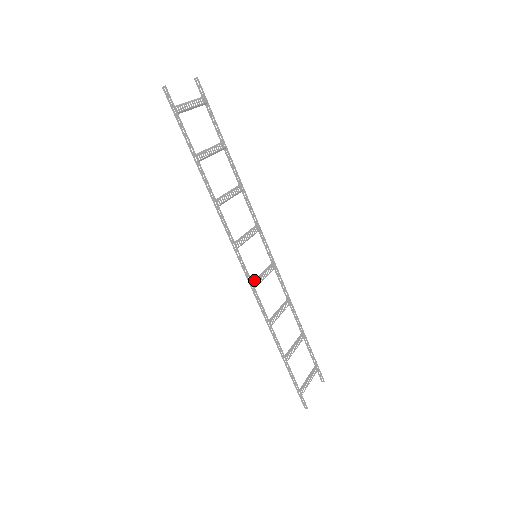
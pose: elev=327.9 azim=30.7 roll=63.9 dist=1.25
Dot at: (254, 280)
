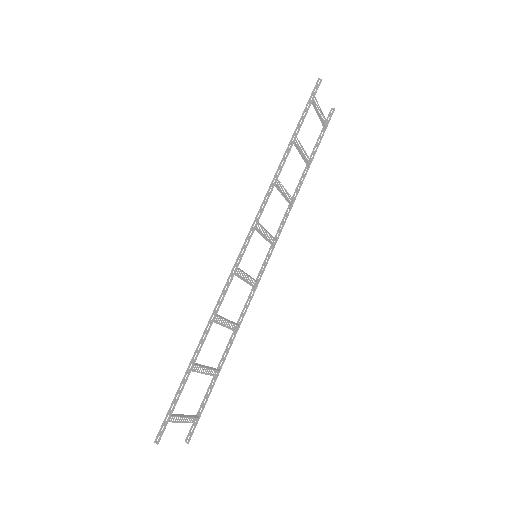
Dot at: (239, 268)
